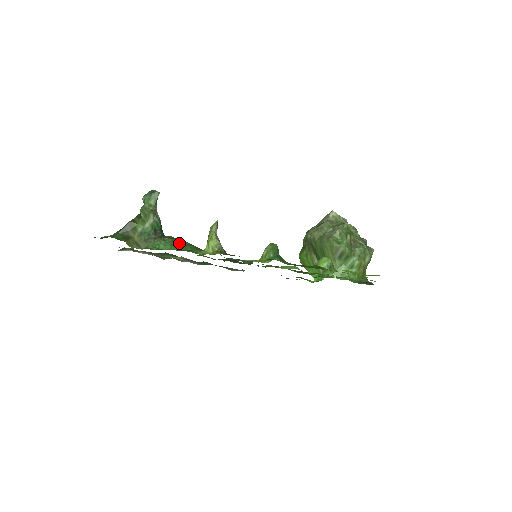
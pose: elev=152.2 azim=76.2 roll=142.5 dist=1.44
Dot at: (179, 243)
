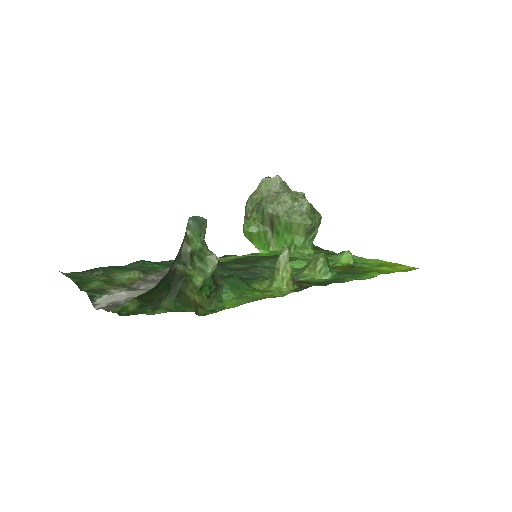
Dot at: (233, 282)
